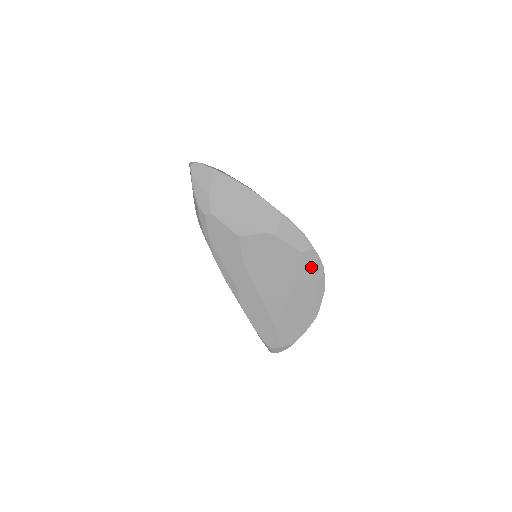
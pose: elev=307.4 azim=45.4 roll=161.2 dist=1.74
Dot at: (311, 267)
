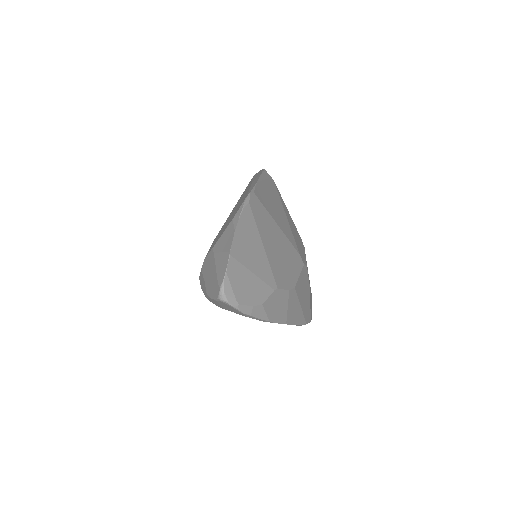
Dot at: occluded
